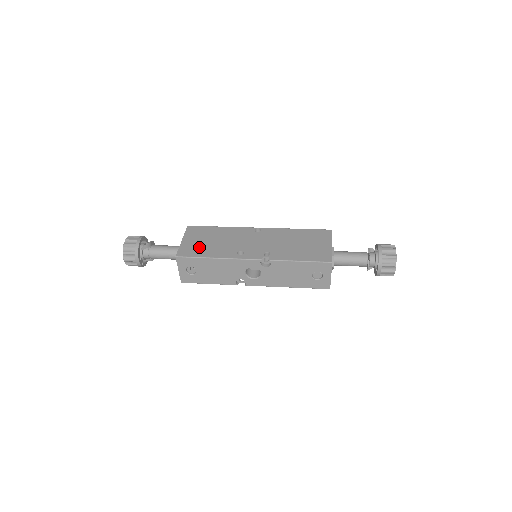
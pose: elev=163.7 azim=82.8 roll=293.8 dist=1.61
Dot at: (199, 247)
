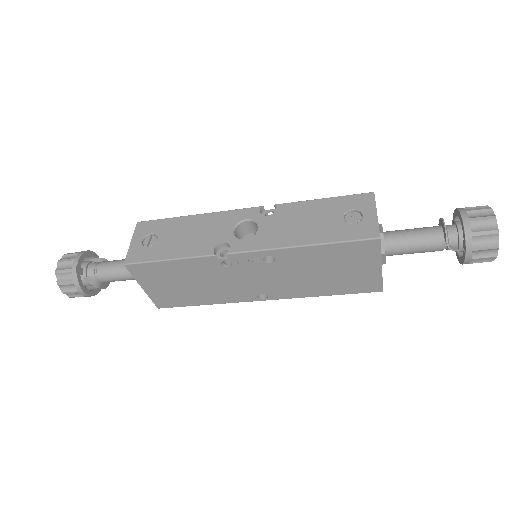
Dot at: occluded
